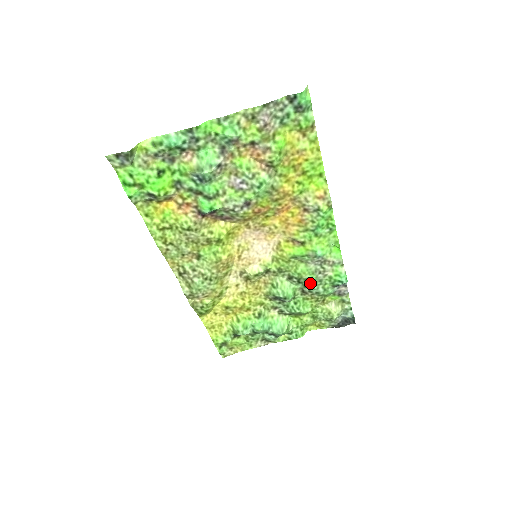
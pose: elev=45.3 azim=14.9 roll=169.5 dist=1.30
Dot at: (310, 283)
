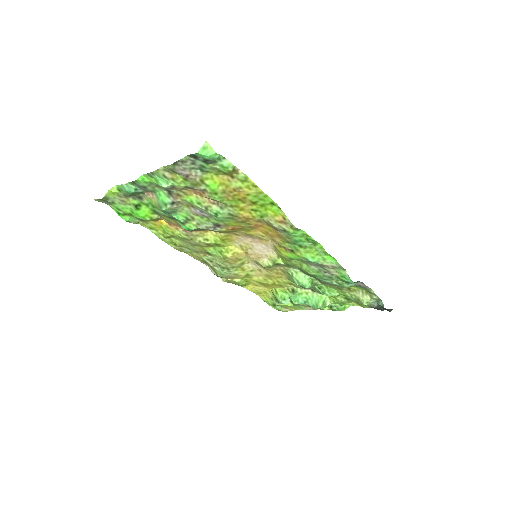
Dot at: (321, 278)
